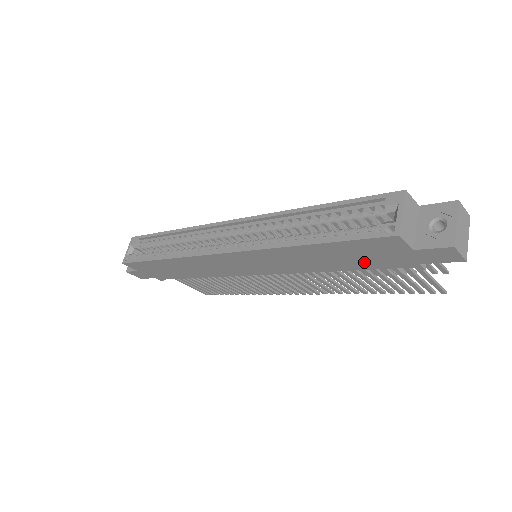
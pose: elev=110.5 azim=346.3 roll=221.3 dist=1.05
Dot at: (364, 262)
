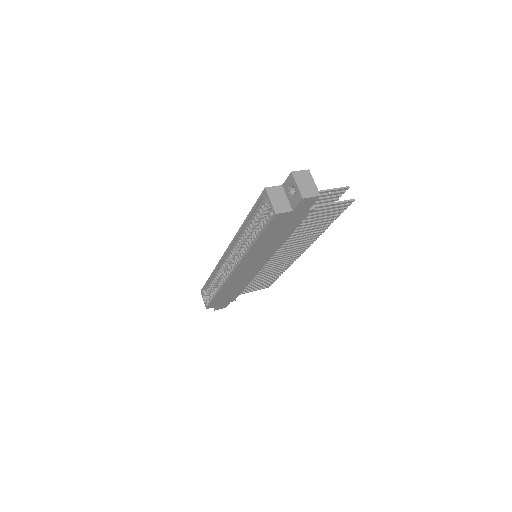
Dot at: (288, 228)
